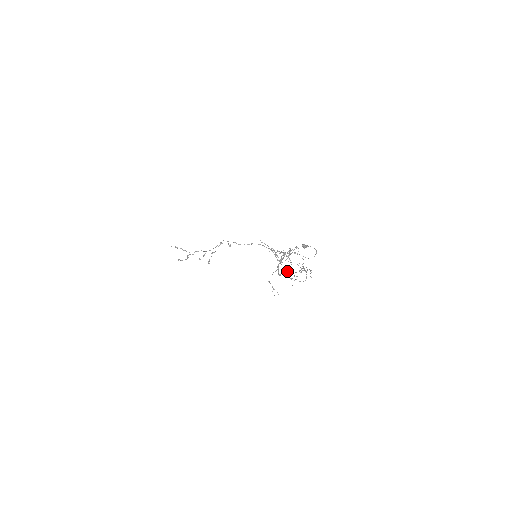
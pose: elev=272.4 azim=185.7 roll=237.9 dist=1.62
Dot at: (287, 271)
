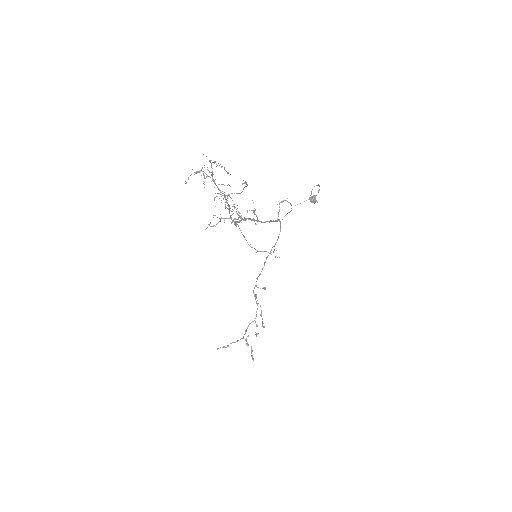
Dot at: (225, 206)
